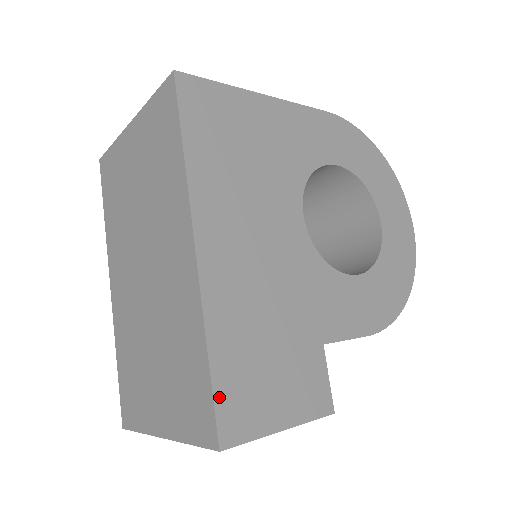
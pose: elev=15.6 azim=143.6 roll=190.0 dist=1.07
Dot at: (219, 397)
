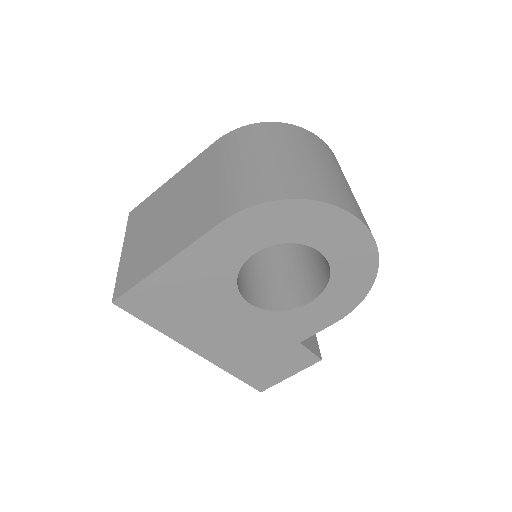
Dot at: (249, 382)
